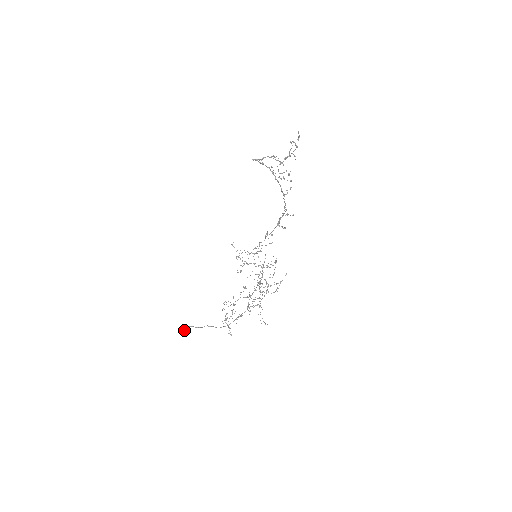
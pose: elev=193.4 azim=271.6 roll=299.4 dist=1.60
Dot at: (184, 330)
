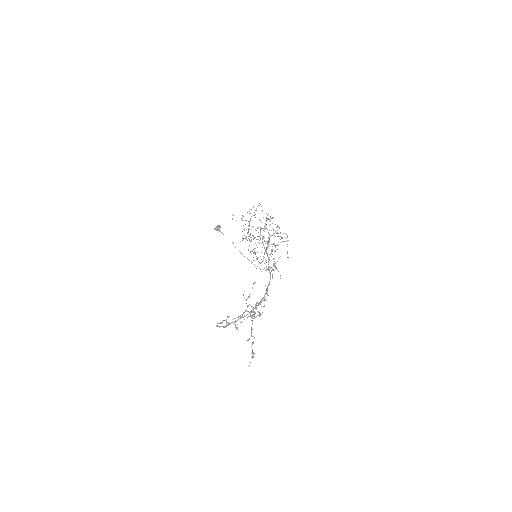
Dot at: (218, 229)
